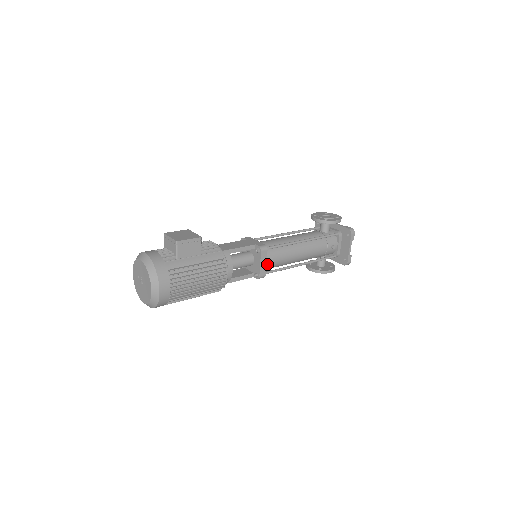
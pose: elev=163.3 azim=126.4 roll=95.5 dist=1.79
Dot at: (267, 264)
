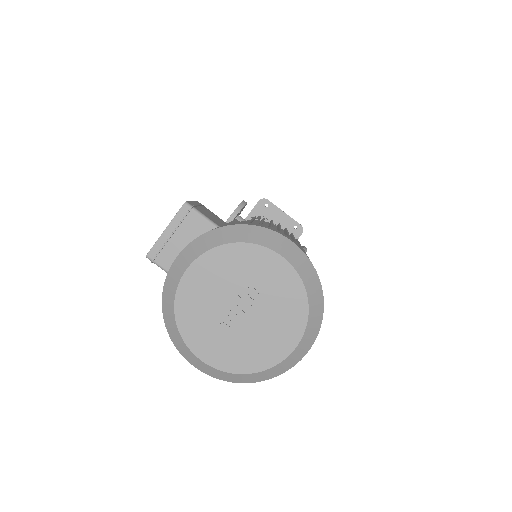
Dot at: occluded
